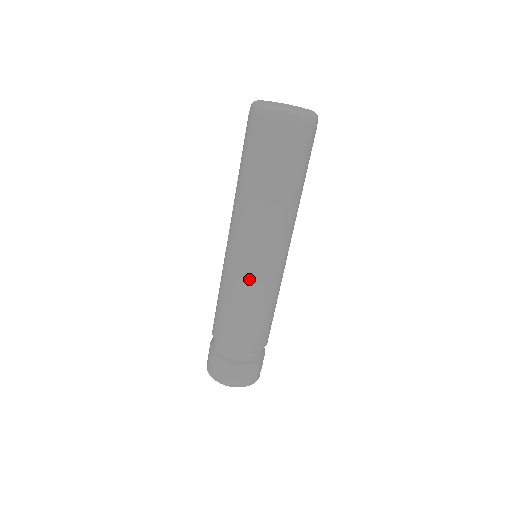
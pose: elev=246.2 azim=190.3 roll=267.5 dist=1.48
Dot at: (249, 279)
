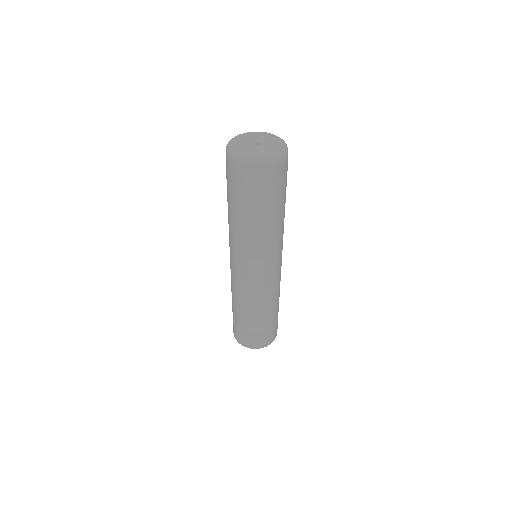
Dot at: (237, 276)
